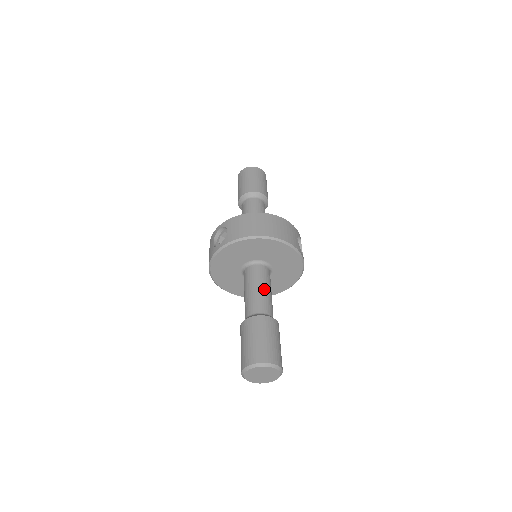
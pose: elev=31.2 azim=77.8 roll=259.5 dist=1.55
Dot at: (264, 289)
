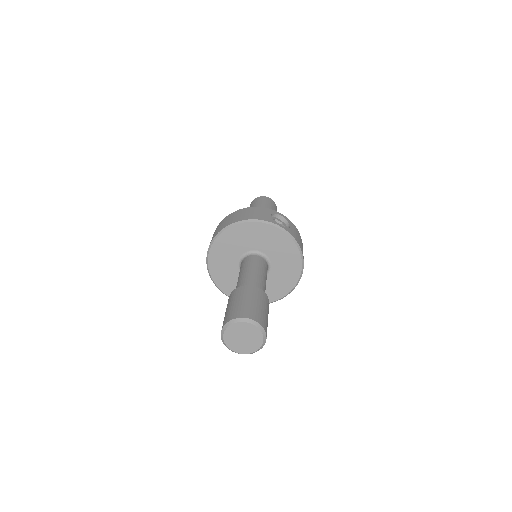
Dot at: (248, 270)
